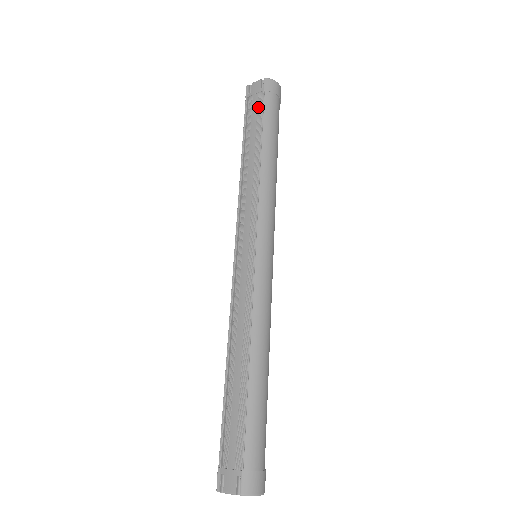
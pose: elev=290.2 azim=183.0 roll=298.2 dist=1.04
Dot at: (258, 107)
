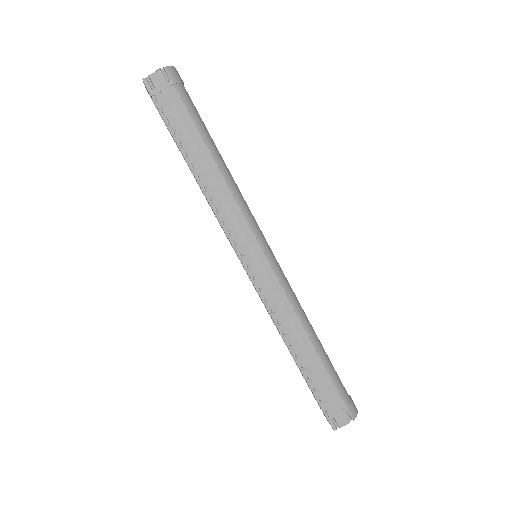
Dot at: (178, 106)
